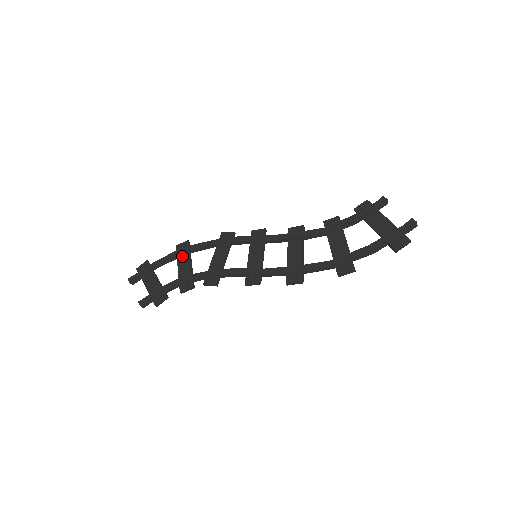
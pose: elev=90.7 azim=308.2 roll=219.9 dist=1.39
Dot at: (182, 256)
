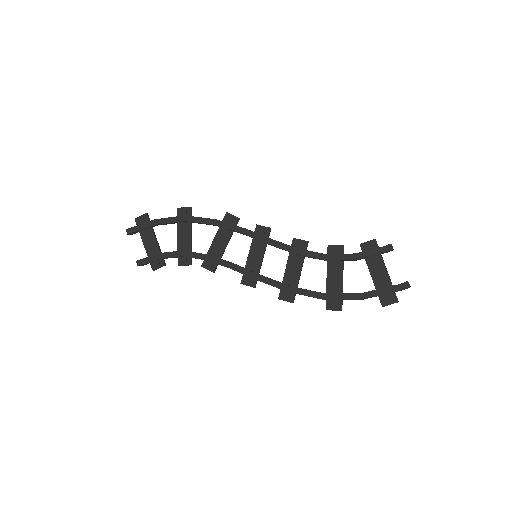
Dot at: (183, 224)
